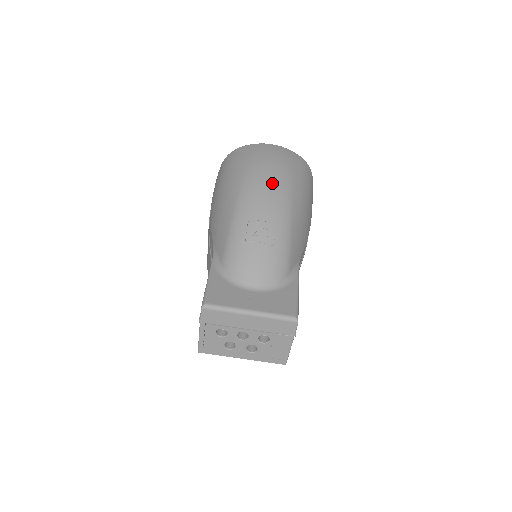
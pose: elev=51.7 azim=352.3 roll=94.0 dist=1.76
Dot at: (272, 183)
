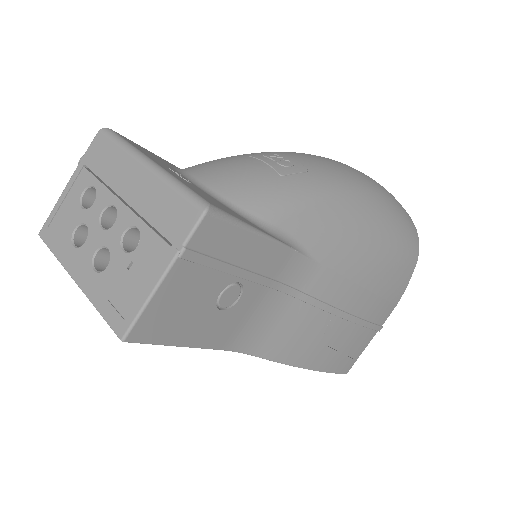
Dot at: (346, 166)
